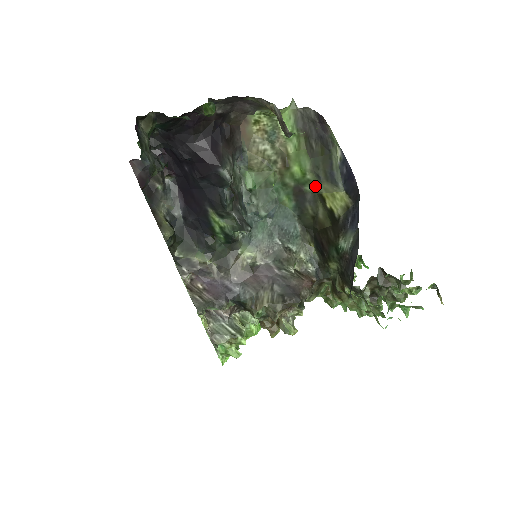
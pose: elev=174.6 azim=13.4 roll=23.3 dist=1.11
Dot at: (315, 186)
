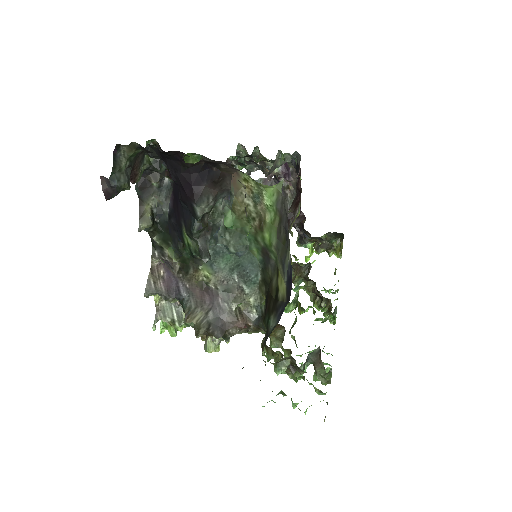
Dot at: (277, 259)
